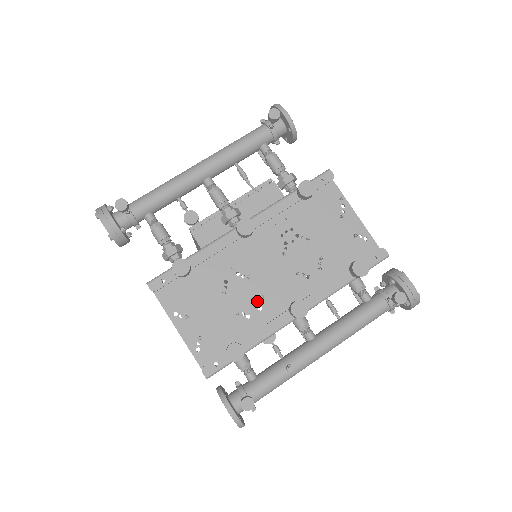
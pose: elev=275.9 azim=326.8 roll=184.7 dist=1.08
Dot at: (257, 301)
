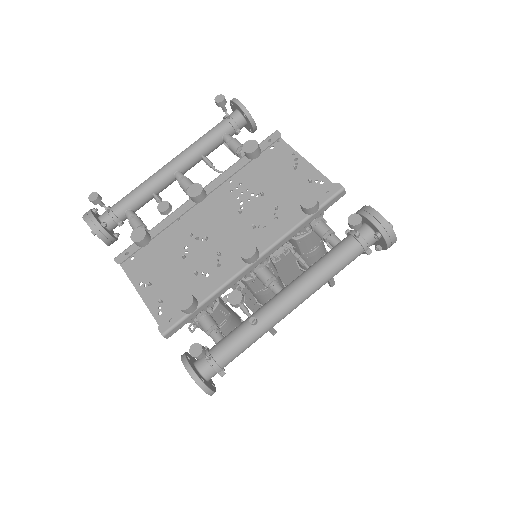
Dot at: (215, 259)
